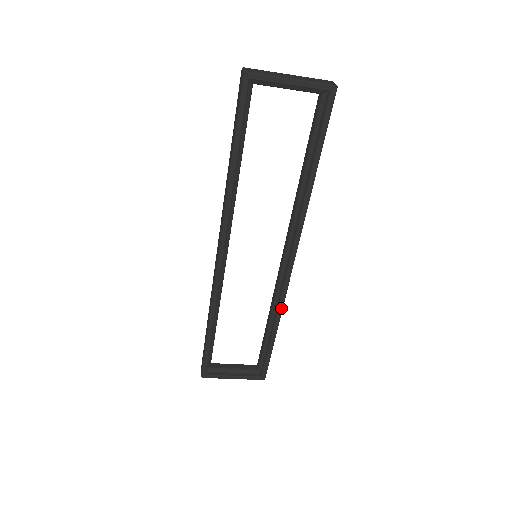
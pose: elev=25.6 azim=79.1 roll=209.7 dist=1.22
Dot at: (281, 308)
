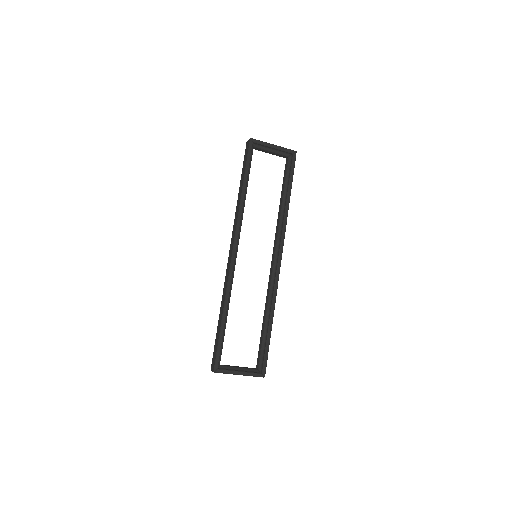
Dot at: (275, 300)
